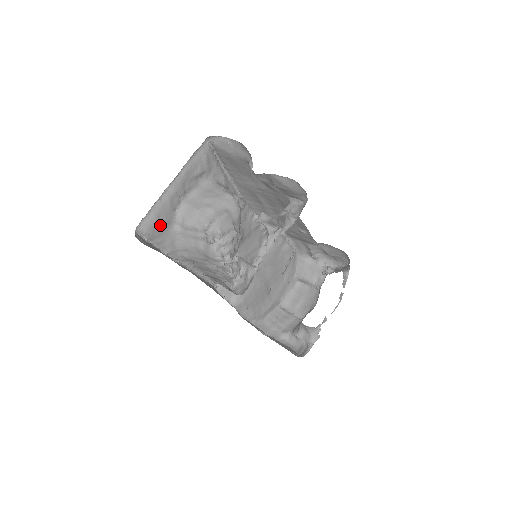
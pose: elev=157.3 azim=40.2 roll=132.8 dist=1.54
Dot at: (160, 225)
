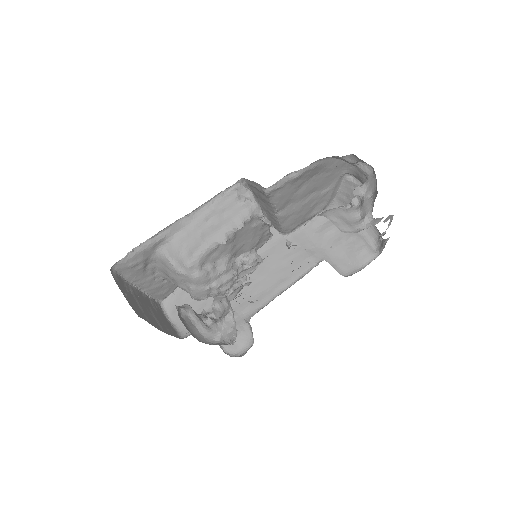
Dot at: (168, 289)
